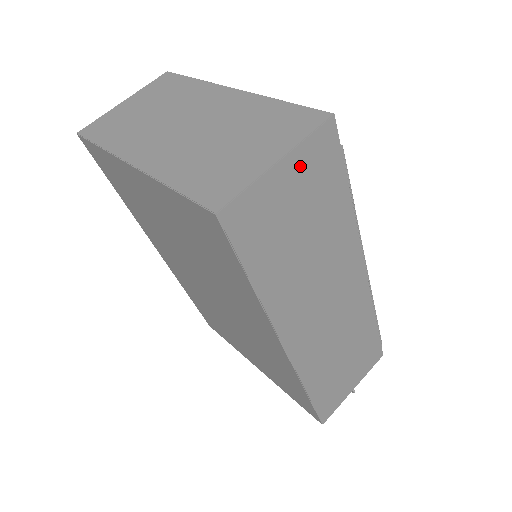
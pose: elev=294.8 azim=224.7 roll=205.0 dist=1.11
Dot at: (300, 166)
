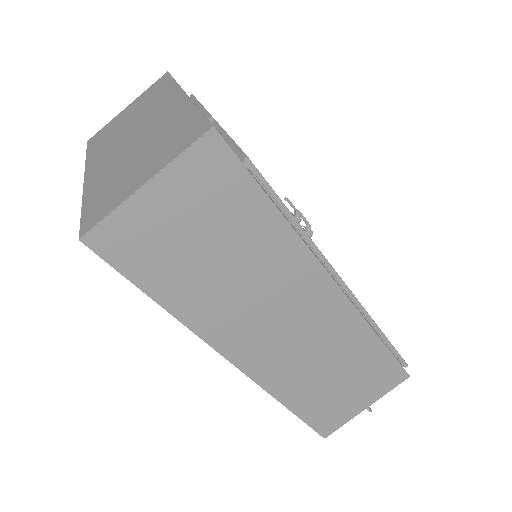
Dot at: (180, 186)
